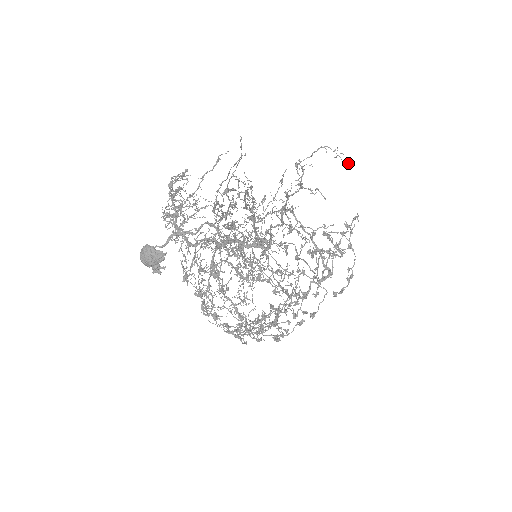
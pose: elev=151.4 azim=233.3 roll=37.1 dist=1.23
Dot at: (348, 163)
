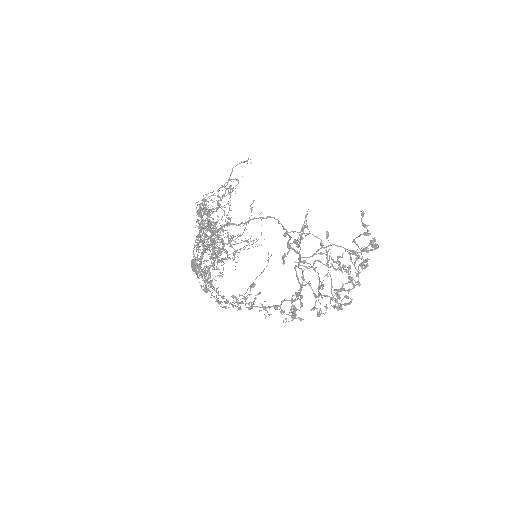
Dot at: occluded
